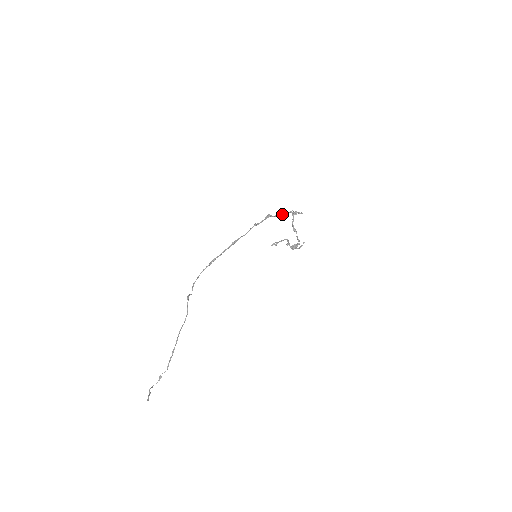
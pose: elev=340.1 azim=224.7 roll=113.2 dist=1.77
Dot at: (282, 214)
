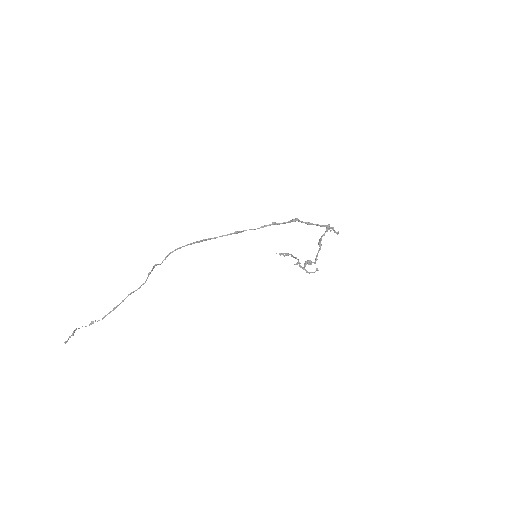
Dot at: (314, 224)
